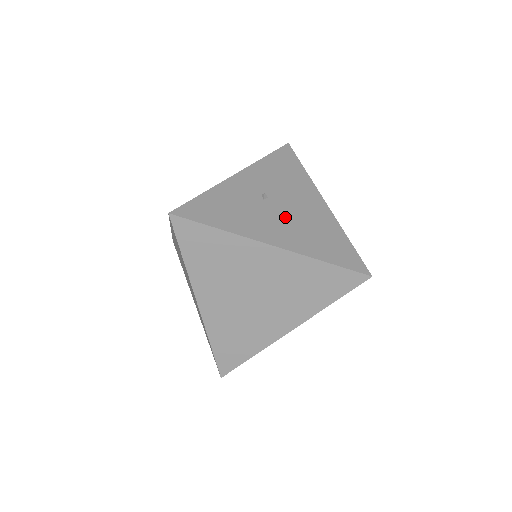
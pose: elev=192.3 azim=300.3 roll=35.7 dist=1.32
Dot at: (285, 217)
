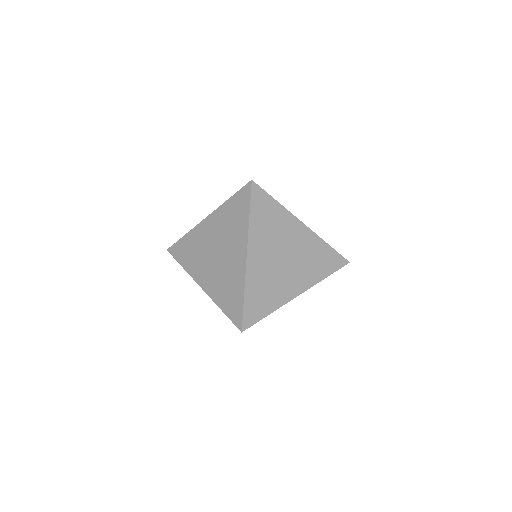
Dot at: occluded
